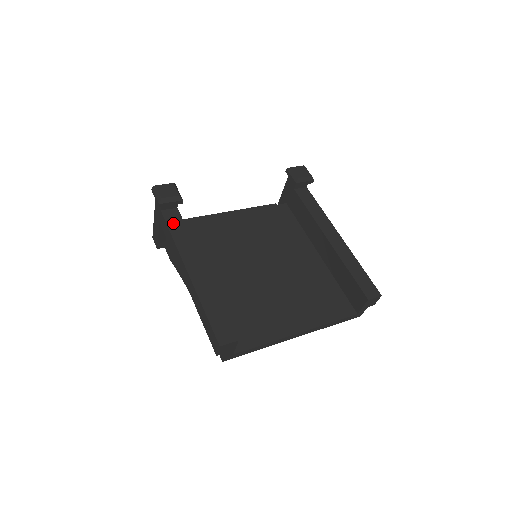
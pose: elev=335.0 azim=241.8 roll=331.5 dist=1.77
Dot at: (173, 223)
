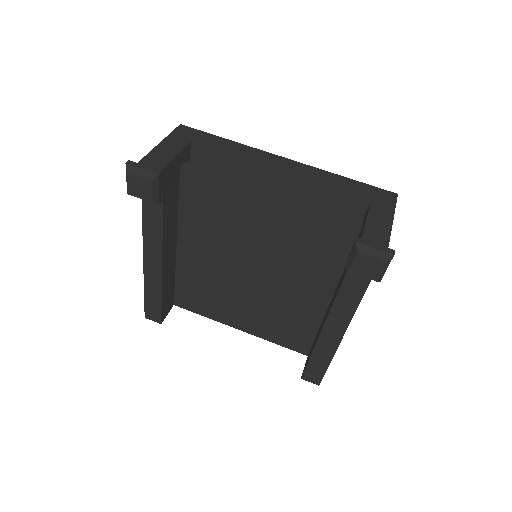
Dot at: (149, 205)
